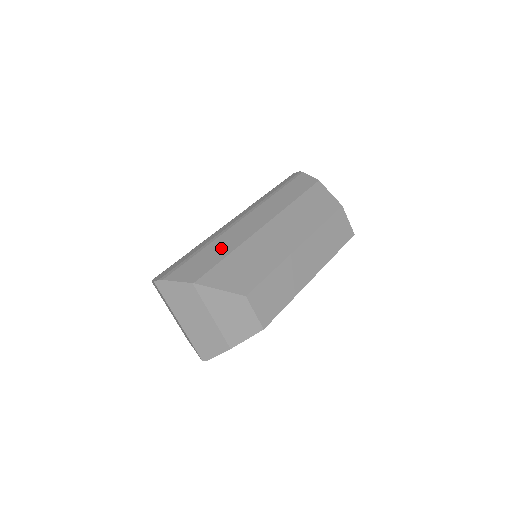
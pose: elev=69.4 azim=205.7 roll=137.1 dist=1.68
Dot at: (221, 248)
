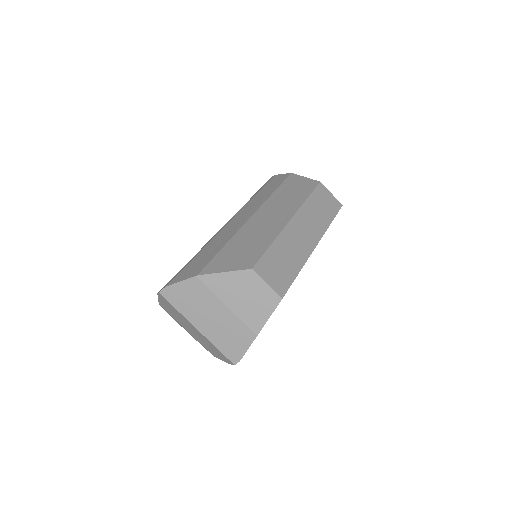
Dot at: (216, 245)
